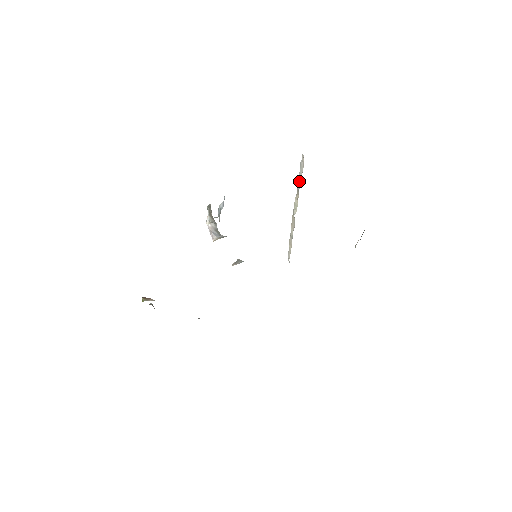
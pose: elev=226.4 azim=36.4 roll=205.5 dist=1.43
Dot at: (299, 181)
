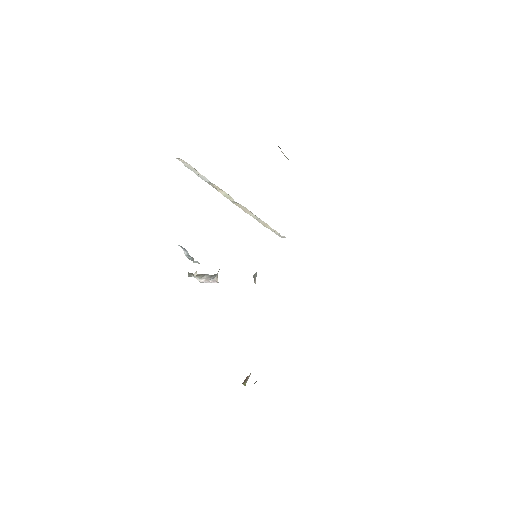
Dot at: (202, 178)
